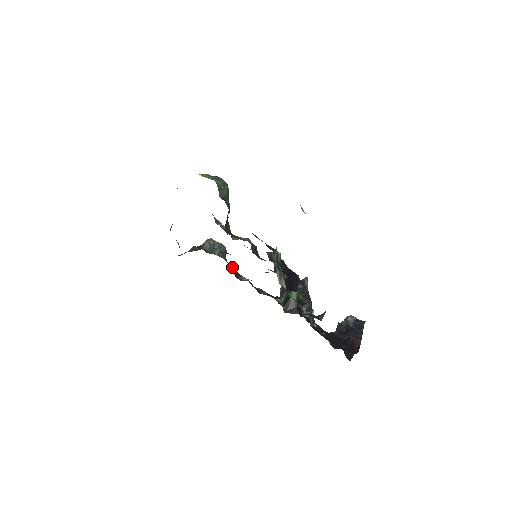
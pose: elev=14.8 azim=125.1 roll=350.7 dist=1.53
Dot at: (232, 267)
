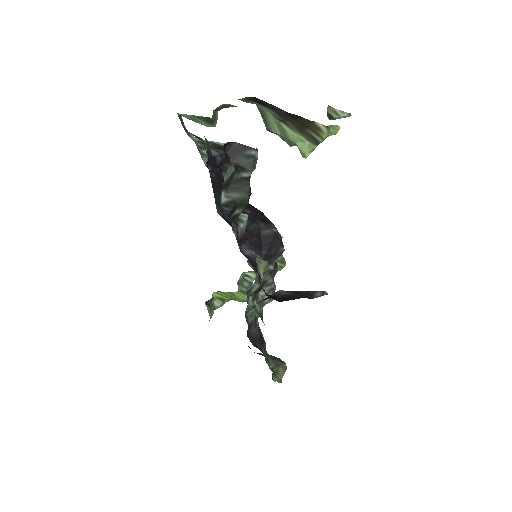
Dot at: (273, 372)
